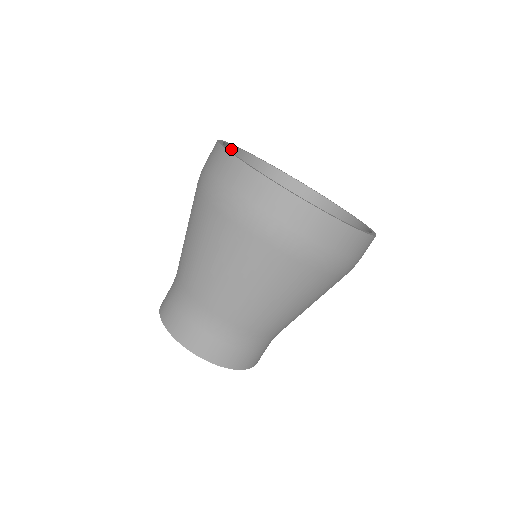
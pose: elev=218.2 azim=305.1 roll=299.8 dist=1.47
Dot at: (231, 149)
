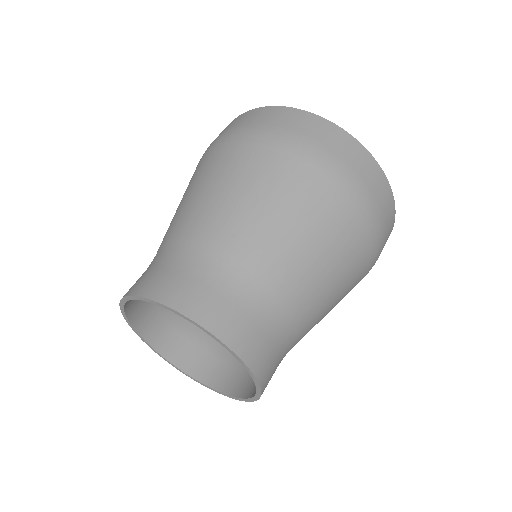
Dot at: occluded
